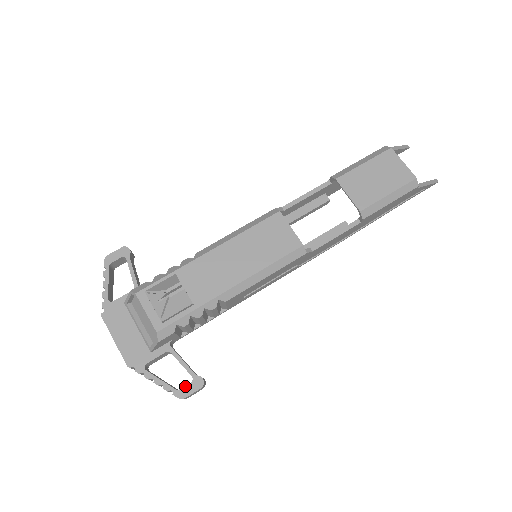
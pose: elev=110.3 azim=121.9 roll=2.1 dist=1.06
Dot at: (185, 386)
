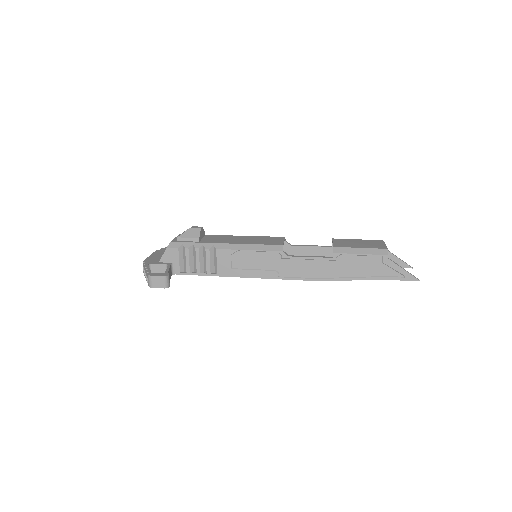
Dot at: (157, 273)
